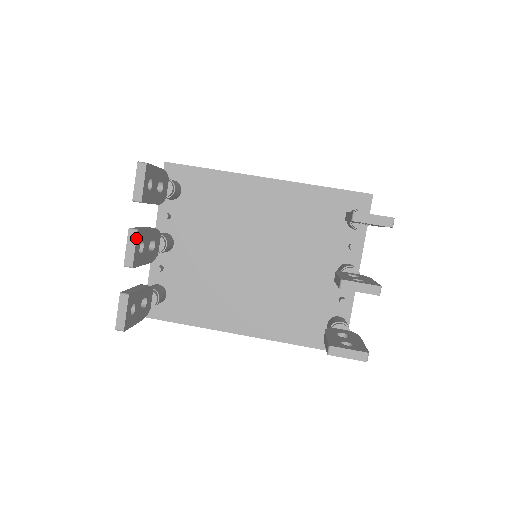
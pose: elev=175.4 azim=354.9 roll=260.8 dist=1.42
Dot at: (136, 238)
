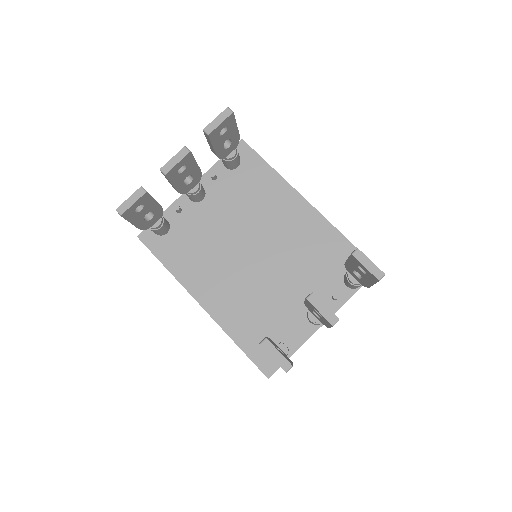
Dot at: (185, 156)
